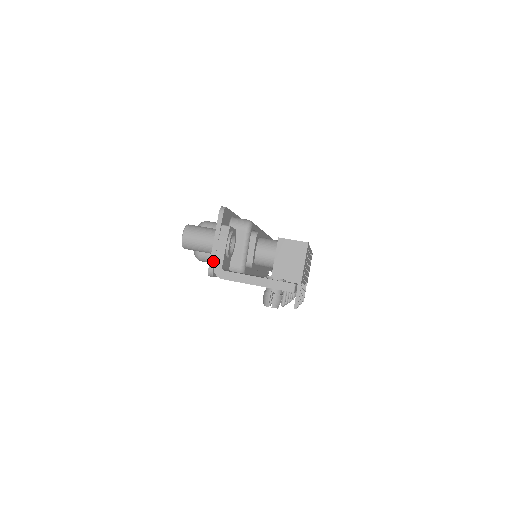
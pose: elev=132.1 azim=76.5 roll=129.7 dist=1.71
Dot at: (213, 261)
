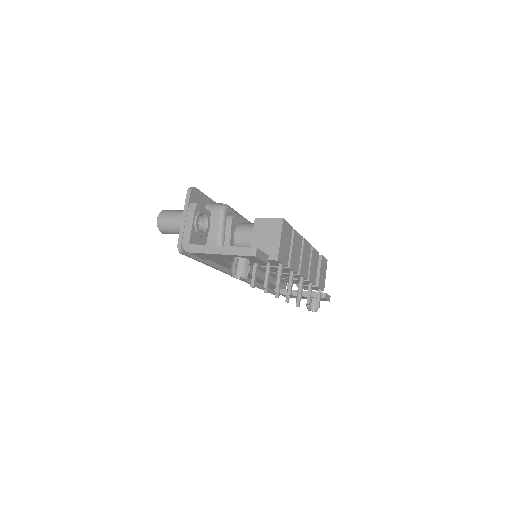
Dot at: (181, 237)
